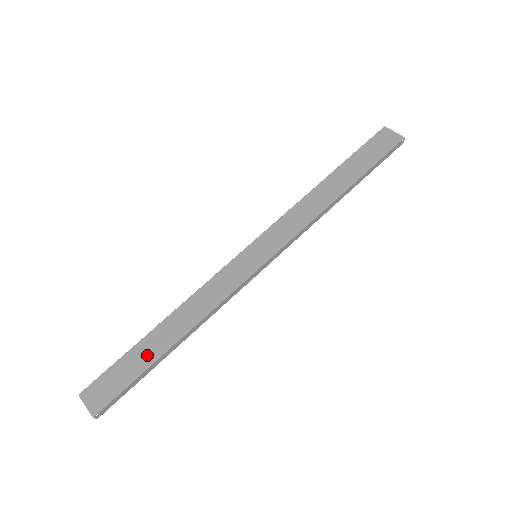
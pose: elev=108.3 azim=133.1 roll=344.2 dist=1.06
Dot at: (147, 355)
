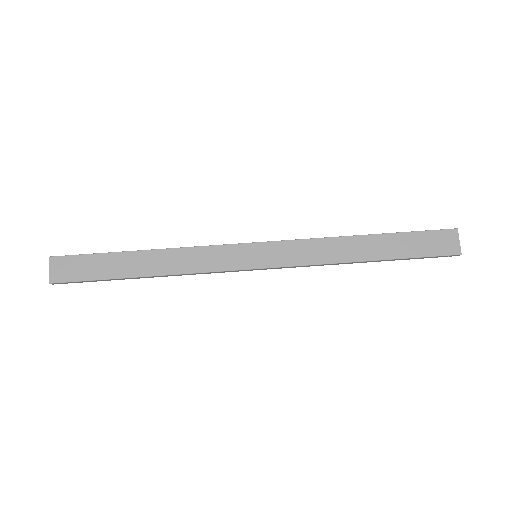
Dot at: (117, 268)
